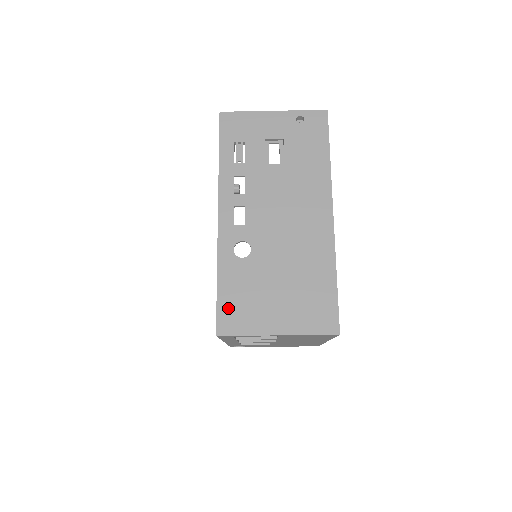
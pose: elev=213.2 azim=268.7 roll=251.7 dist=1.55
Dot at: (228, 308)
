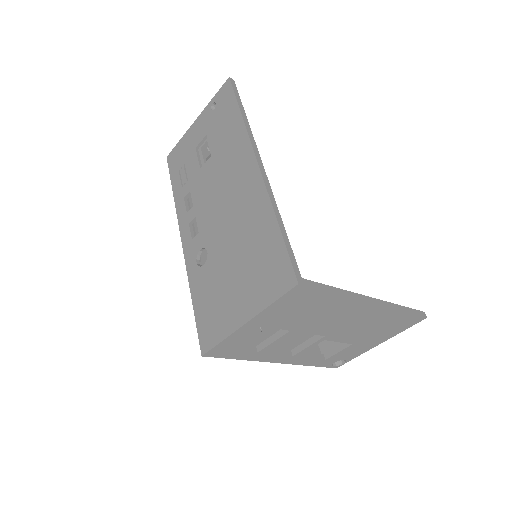
Dot at: (204, 322)
